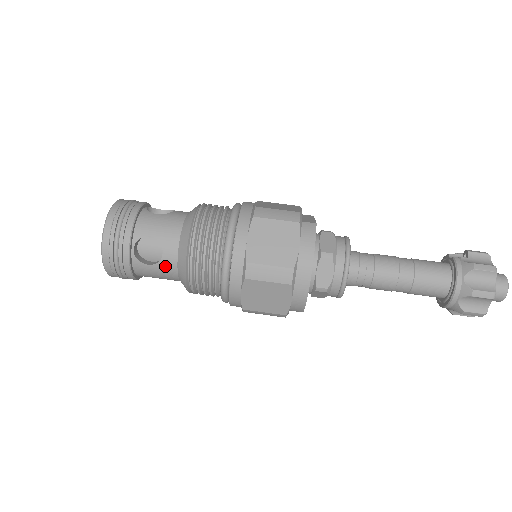
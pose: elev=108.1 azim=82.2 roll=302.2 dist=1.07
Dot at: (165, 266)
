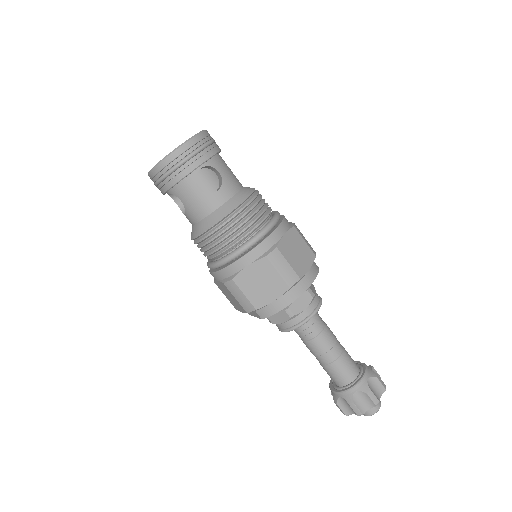
Dot at: (209, 200)
